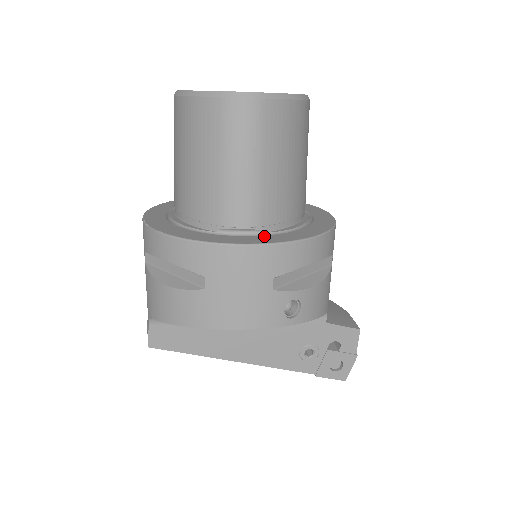
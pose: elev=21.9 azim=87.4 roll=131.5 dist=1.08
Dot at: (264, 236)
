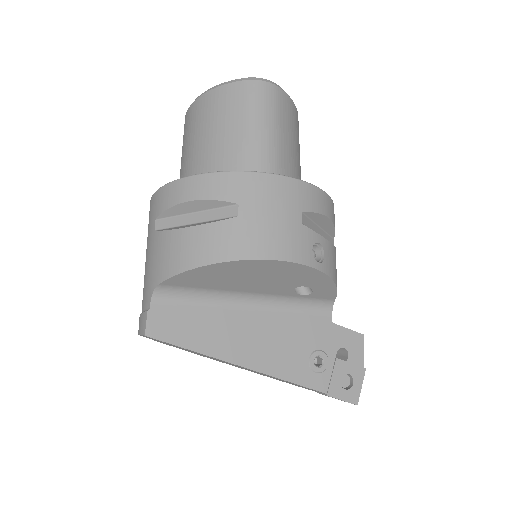
Dot at: occluded
